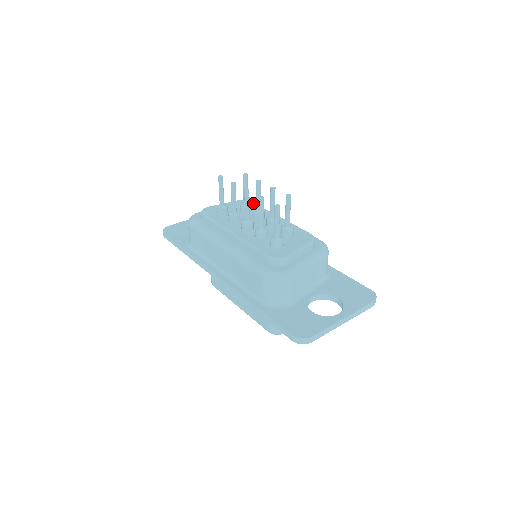
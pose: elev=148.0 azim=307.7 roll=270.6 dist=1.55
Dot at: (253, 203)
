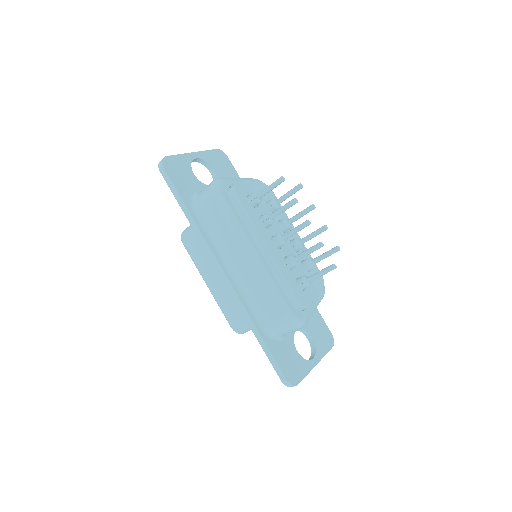
Dot at: occluded
